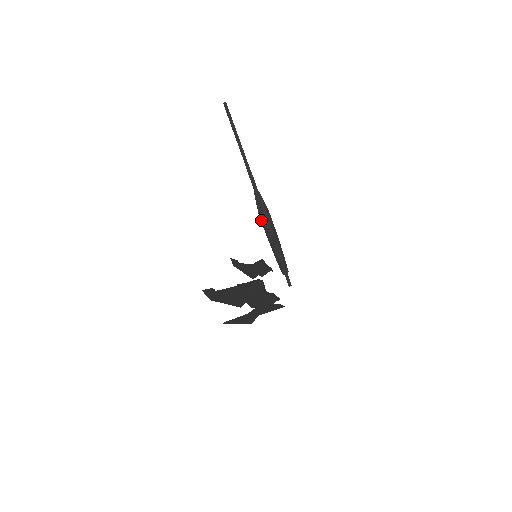
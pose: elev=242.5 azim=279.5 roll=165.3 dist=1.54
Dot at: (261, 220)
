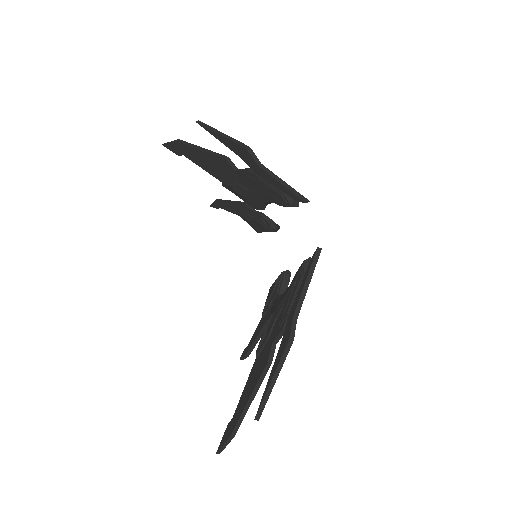
Dot at: (239, 194)
